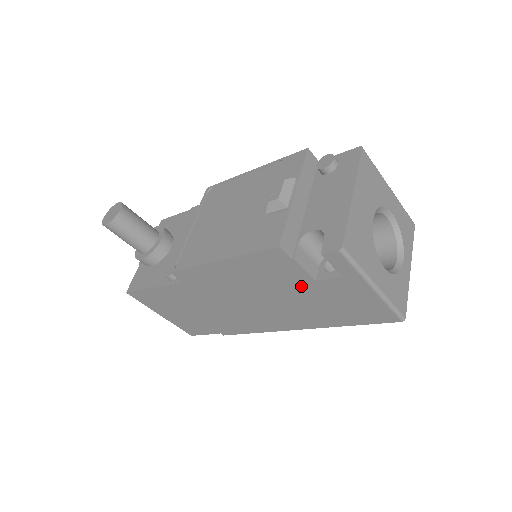
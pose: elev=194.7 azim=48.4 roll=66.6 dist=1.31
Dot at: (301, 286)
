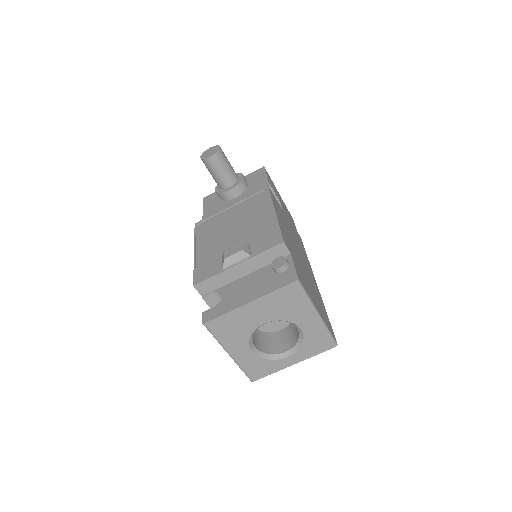
Dot at: occluded
